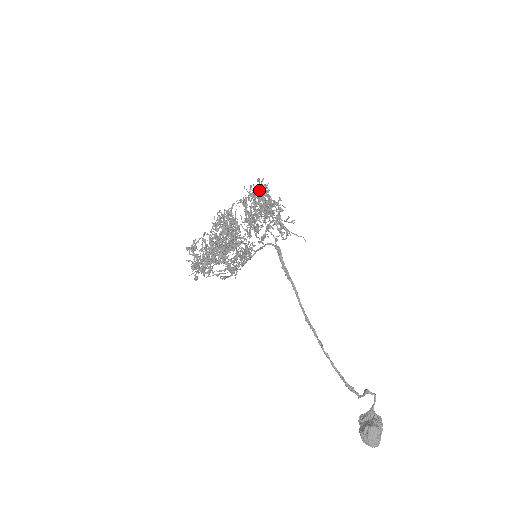
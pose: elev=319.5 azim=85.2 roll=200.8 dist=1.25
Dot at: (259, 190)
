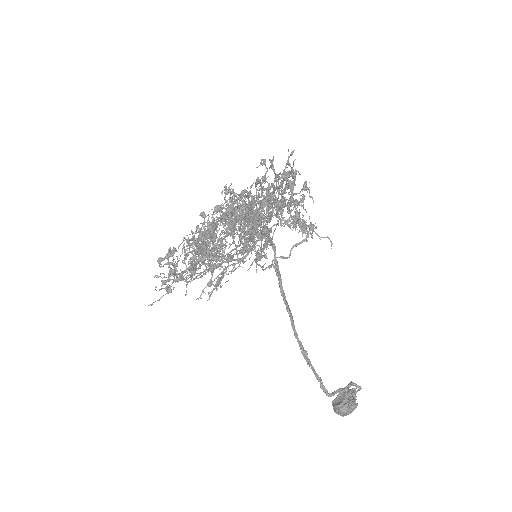
Dot at: occluded
